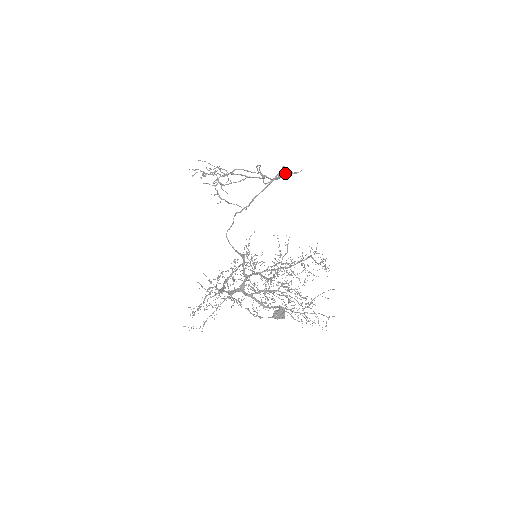
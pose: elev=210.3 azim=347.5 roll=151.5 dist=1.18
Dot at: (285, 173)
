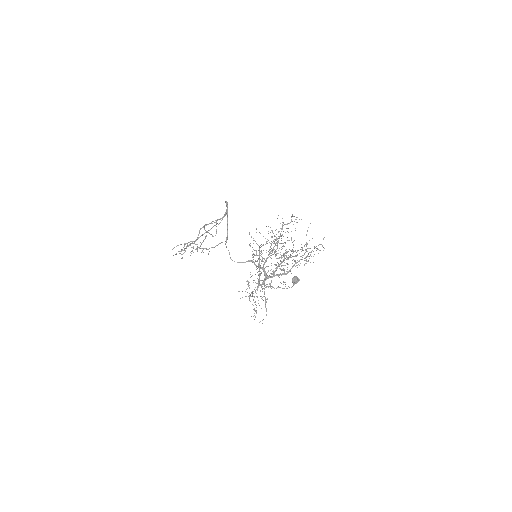
Dot at: occluded
